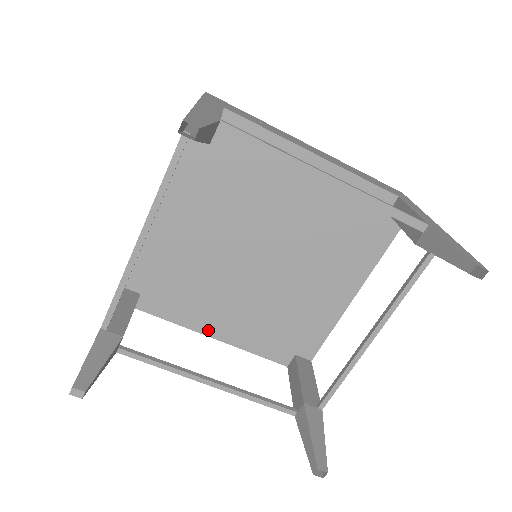
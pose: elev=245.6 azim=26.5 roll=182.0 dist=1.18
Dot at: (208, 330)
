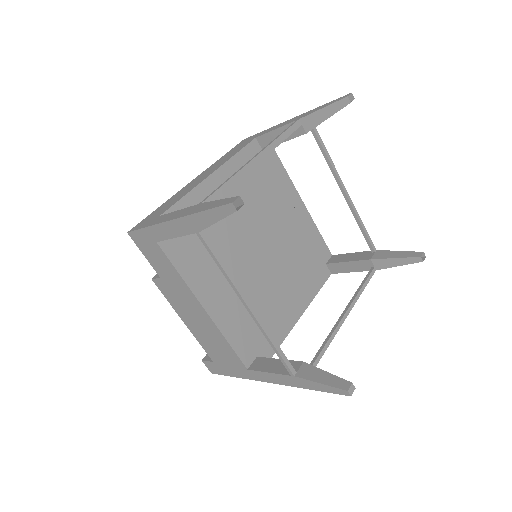
Dot at: (294, 318)
